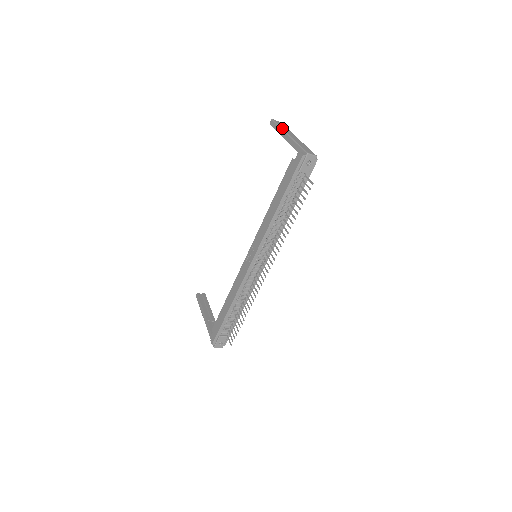
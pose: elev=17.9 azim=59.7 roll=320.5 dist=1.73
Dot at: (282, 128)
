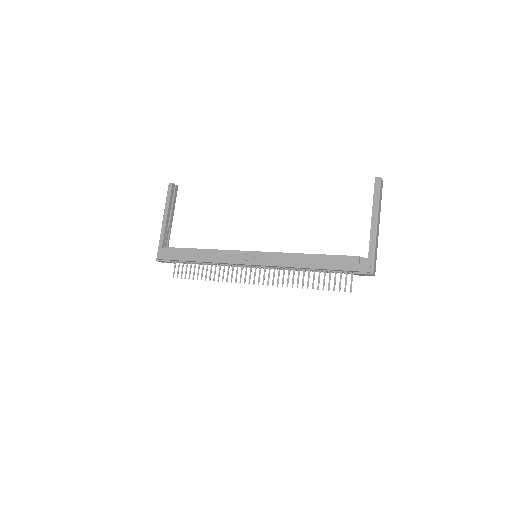
Dot at: (379, 206)
